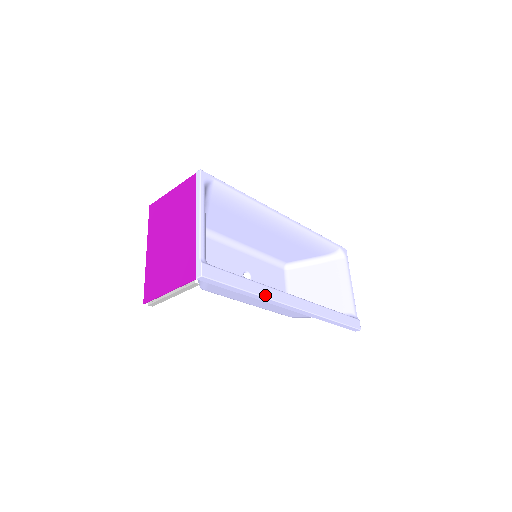
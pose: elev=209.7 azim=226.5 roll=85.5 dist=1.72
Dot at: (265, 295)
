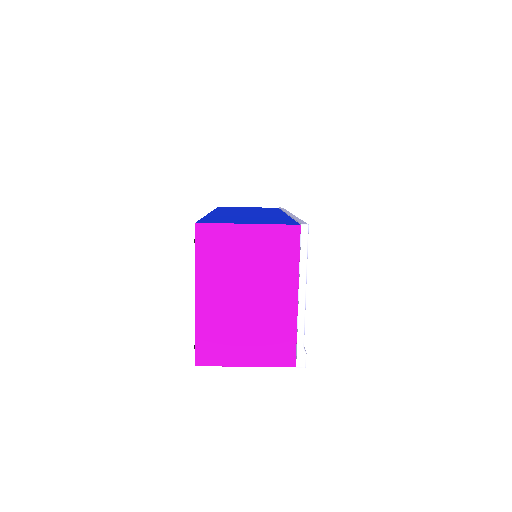
Dot at: occluded
